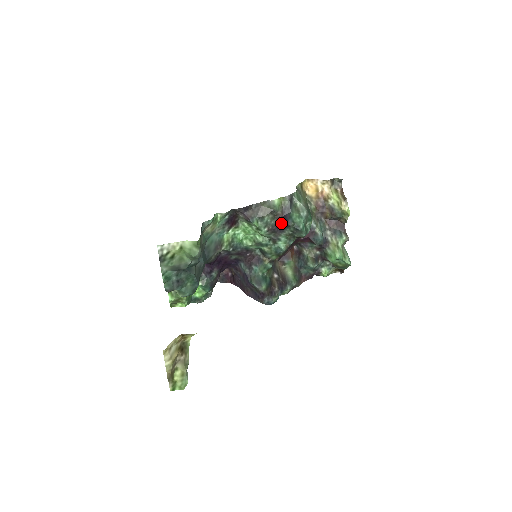
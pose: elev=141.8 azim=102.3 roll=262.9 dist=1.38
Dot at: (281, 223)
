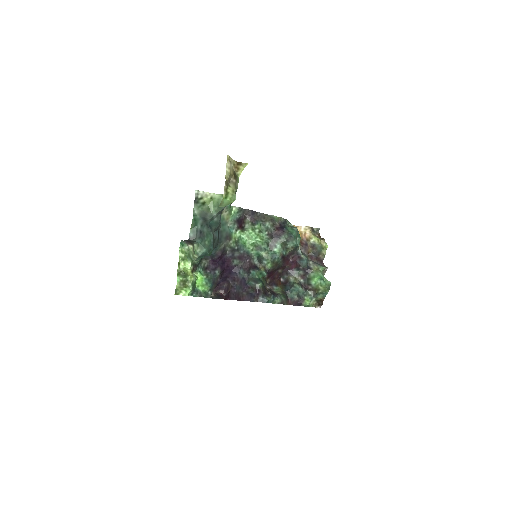
Dot at: (278, 230)
